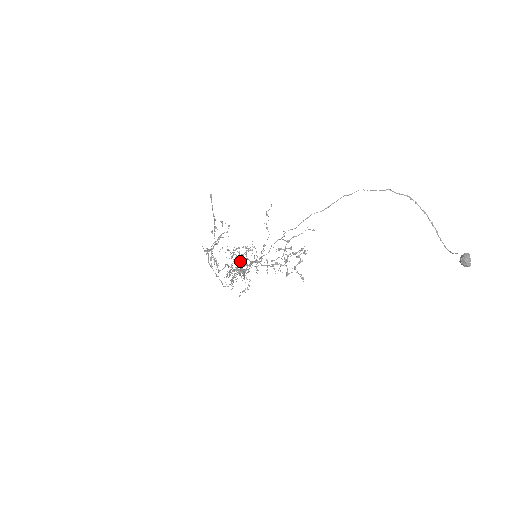
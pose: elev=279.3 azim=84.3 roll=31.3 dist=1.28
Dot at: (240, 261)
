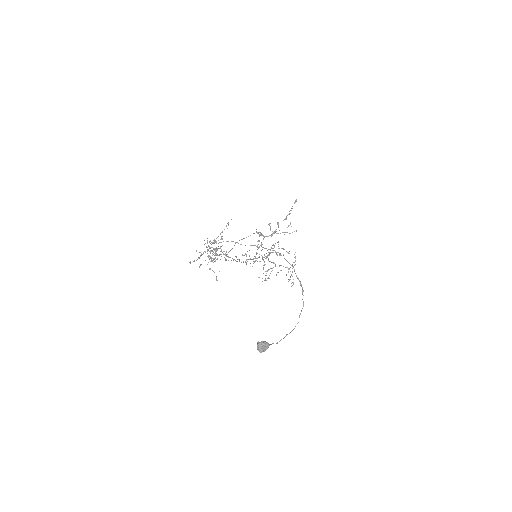
Dot at: (266, 256)
